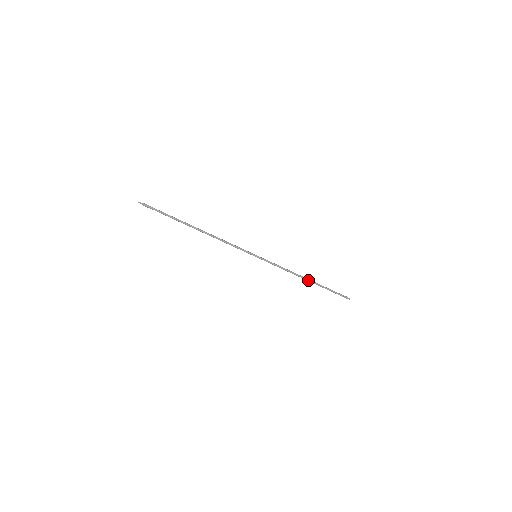
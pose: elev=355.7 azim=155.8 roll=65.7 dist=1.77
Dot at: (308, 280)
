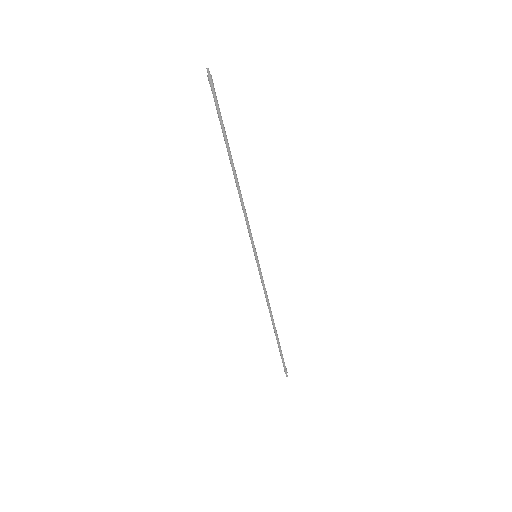
Dot at: occluded
